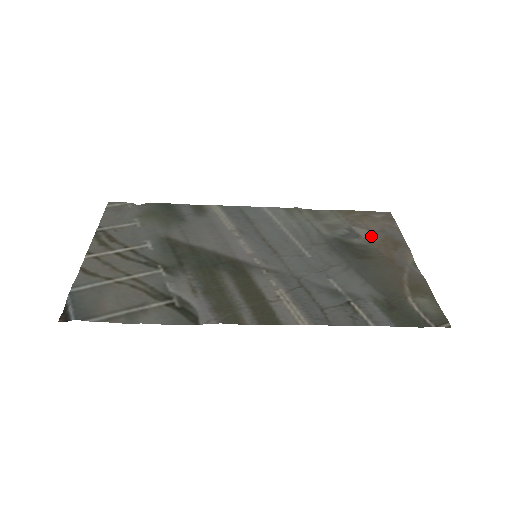
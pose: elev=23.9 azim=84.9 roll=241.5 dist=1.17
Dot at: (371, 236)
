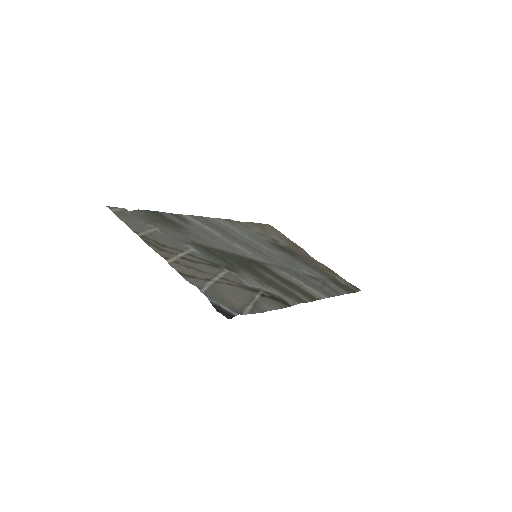
Dot at: (282, 241)
